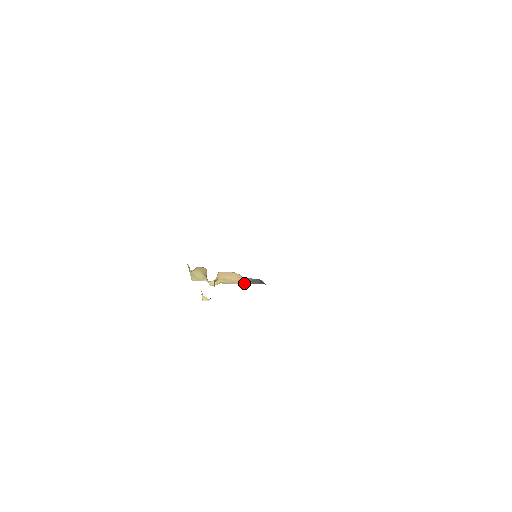
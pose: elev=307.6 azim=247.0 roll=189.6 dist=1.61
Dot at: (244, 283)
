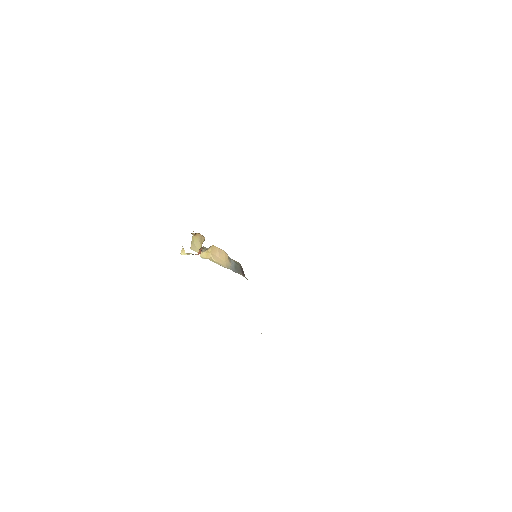
Dot at: (229, 268)
